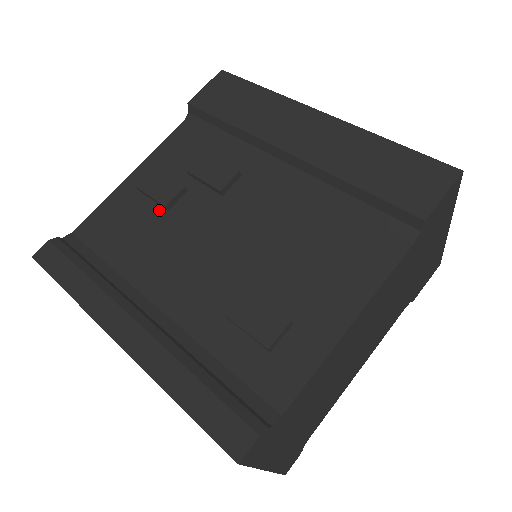
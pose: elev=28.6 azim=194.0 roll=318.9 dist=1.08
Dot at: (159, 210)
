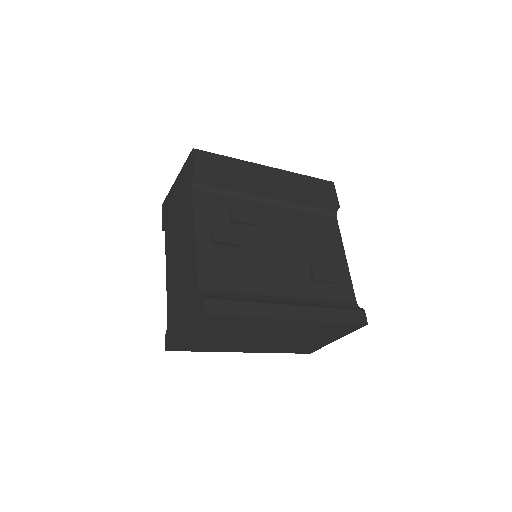
Dot at: (235, 249)
